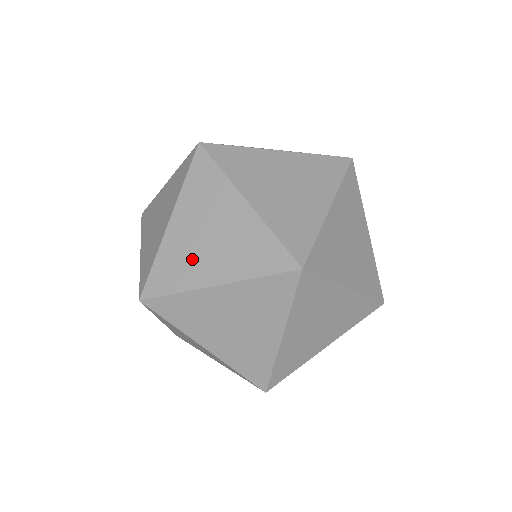
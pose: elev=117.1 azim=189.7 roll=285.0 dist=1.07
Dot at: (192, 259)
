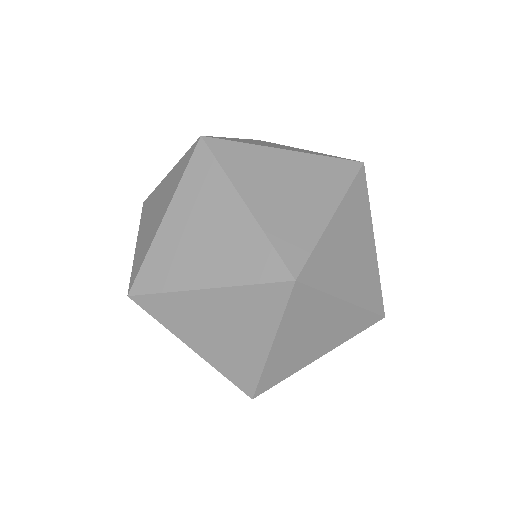
Dot at: occluded
